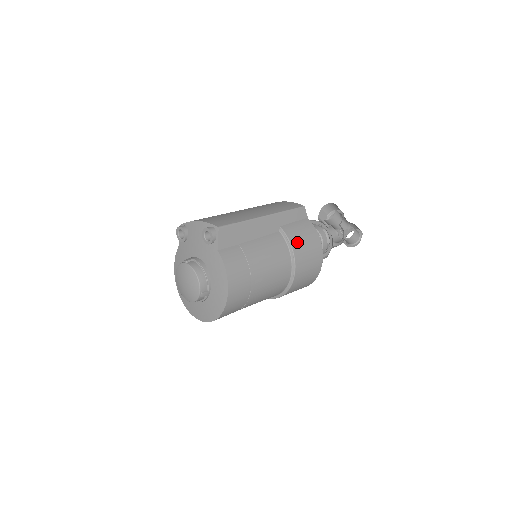
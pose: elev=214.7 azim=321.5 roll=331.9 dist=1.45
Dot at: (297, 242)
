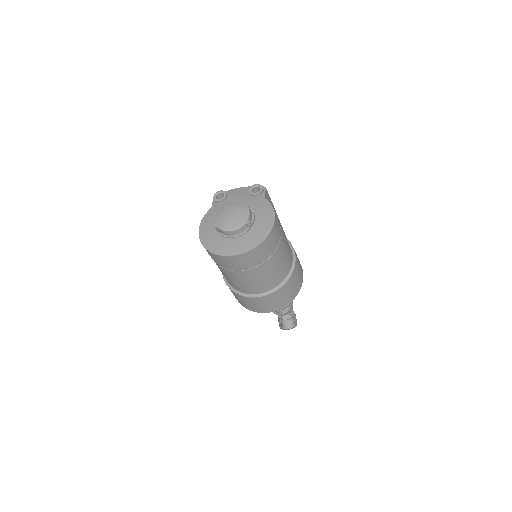
Dot at: occluded
